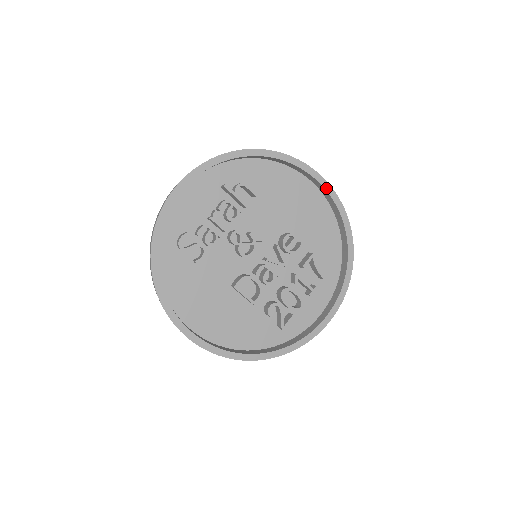
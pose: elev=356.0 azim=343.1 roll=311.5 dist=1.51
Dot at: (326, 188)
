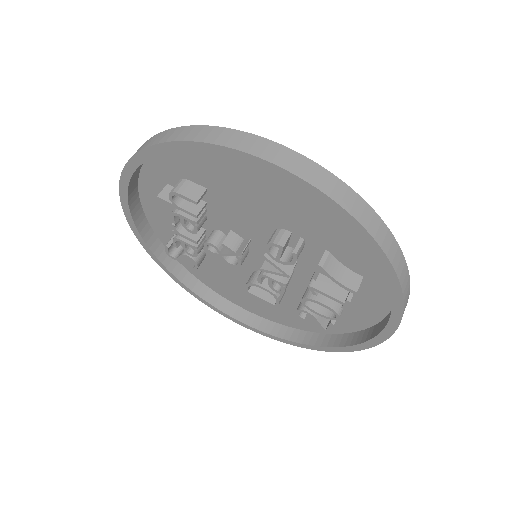
Dot at: (284, 177)
